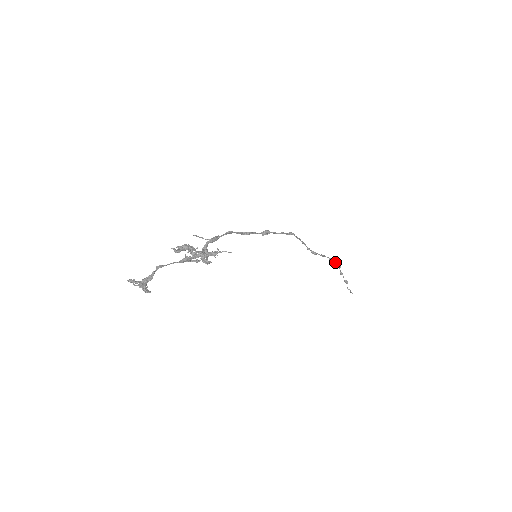
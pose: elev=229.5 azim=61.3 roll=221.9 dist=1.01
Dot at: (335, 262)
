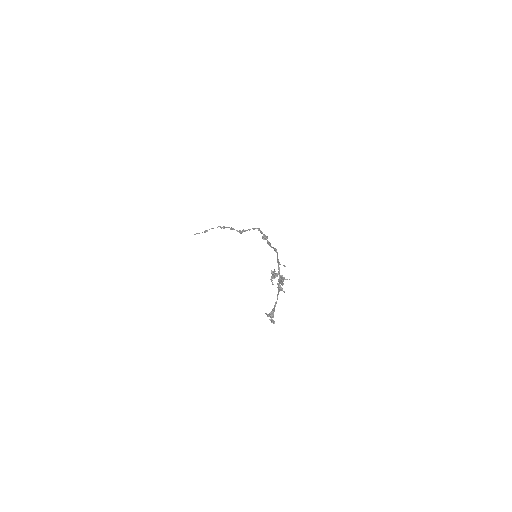
Dot at: (227, 227)
